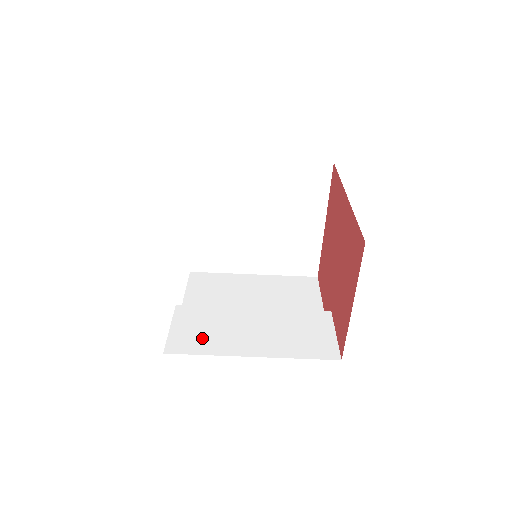
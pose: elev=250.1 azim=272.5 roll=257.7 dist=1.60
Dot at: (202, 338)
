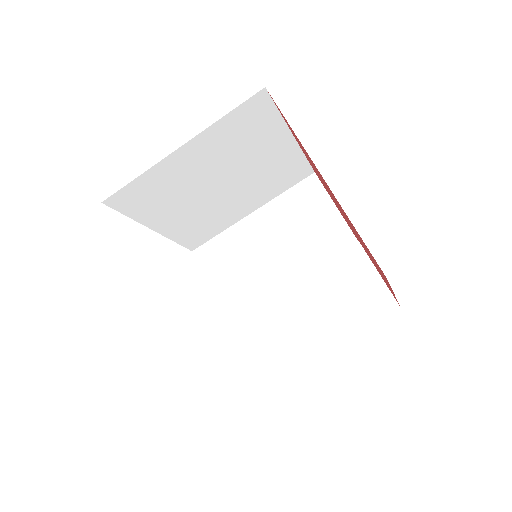
Dot at: (263, 357)
